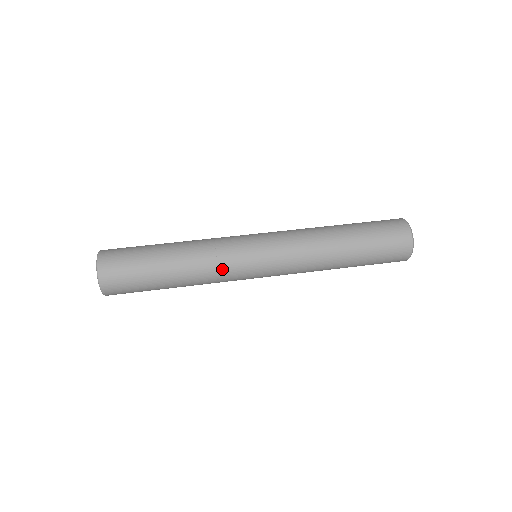
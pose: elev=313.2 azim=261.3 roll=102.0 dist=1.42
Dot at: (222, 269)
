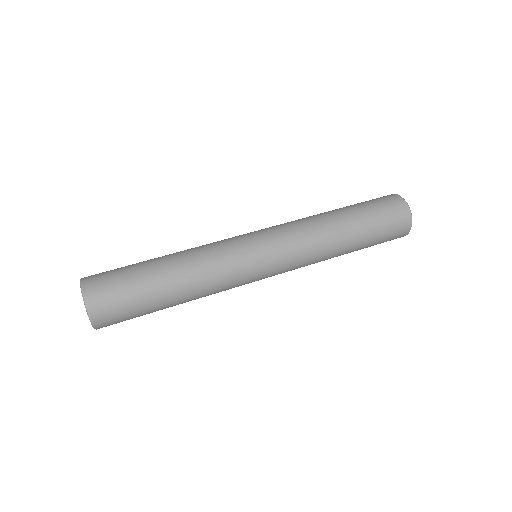
Dot at: (226, 278)
